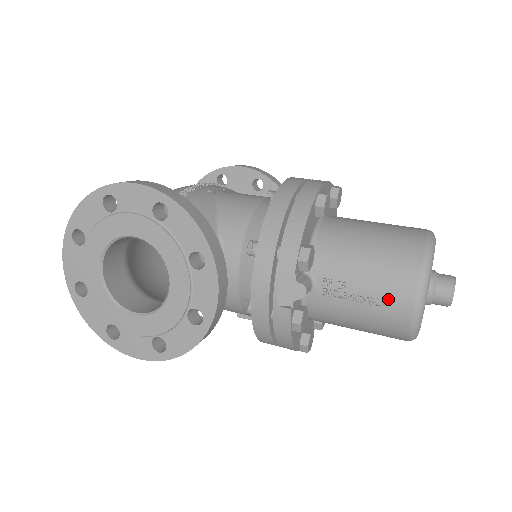
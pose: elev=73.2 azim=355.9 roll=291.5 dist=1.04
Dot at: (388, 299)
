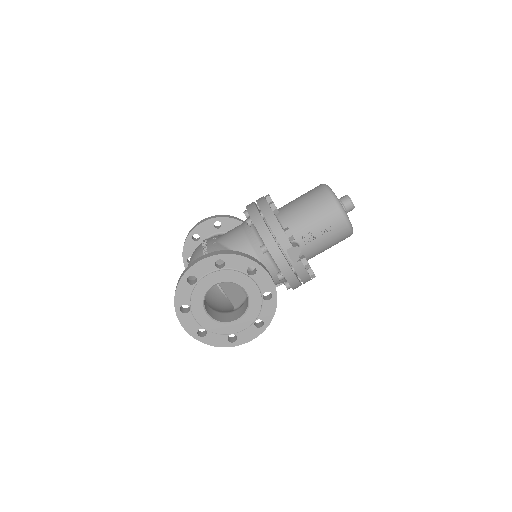
Dot at: (332, 224)
